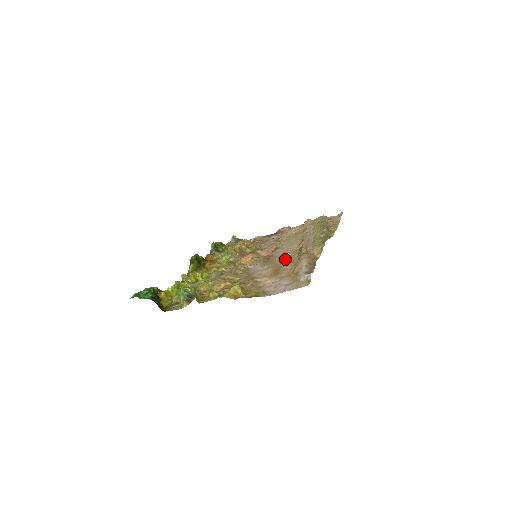
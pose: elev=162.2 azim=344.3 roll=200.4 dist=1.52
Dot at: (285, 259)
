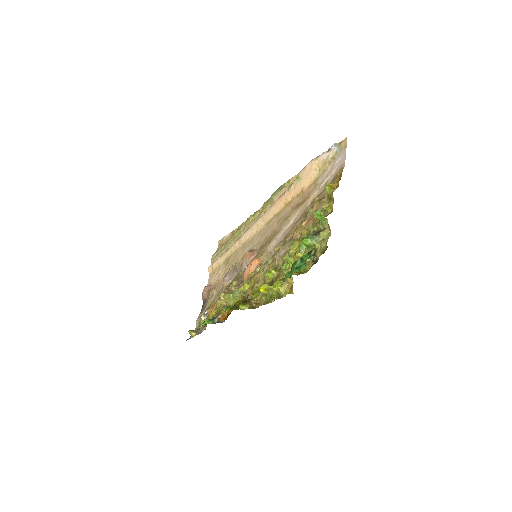
Dot at: (279, 218)
